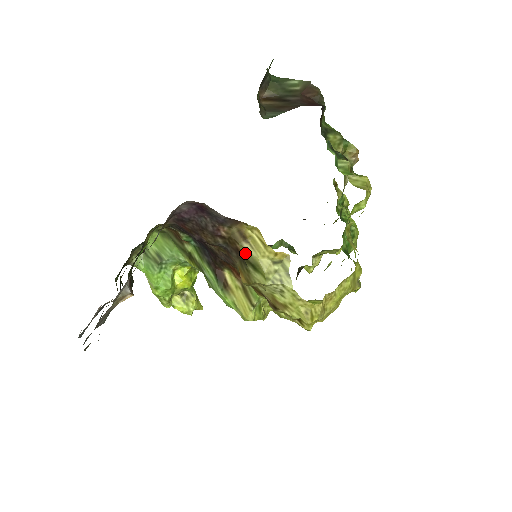
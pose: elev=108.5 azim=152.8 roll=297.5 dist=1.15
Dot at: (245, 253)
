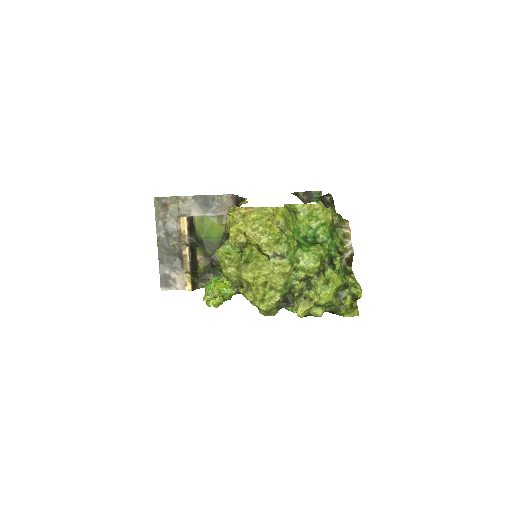
Dot at: occluded
